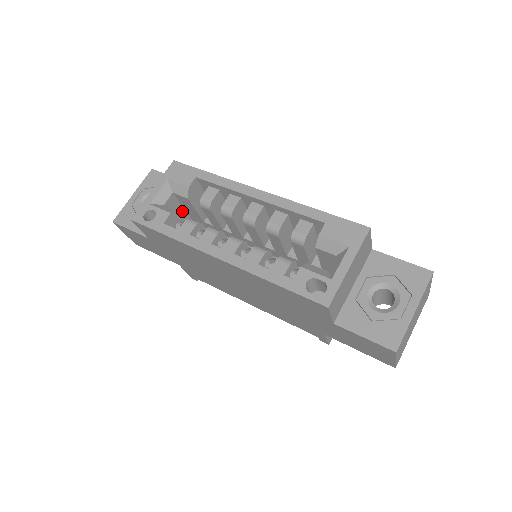
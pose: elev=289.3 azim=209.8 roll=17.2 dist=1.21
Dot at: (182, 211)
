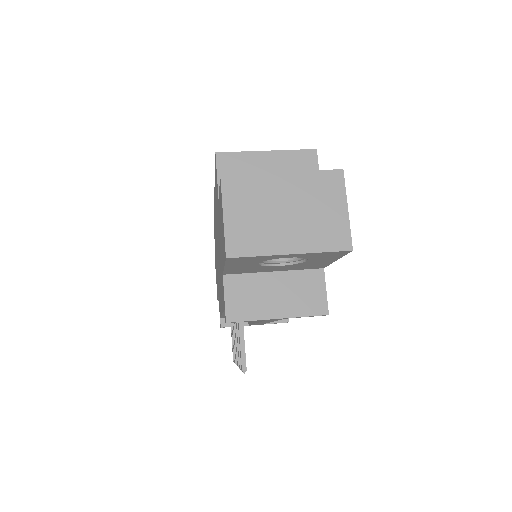
Dot at: occluded
